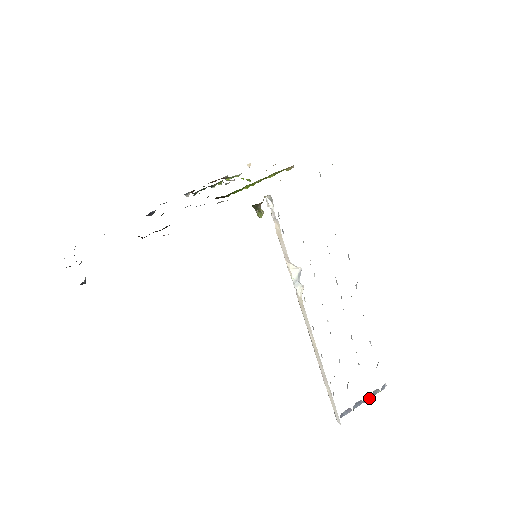
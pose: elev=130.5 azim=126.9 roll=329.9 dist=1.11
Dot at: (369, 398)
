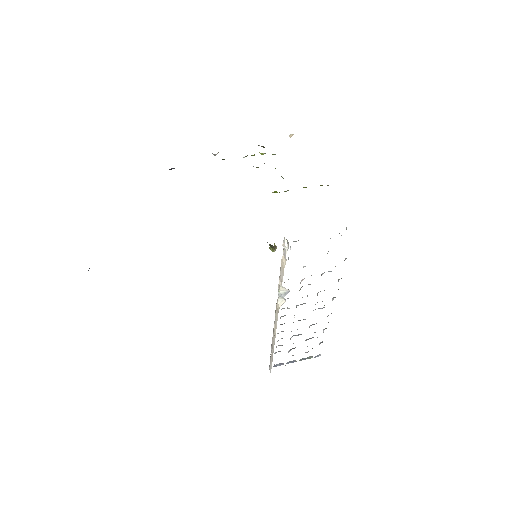
Dot at: occluded
